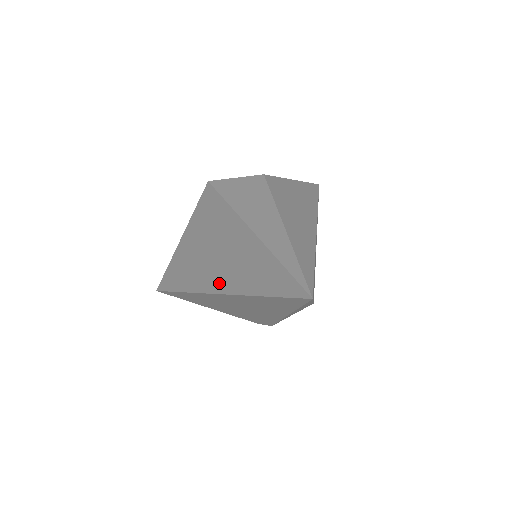
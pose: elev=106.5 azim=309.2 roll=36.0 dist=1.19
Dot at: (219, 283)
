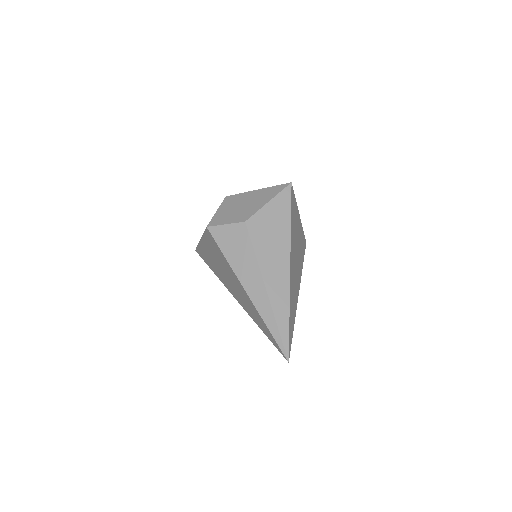
Dot at: (237, 298)
